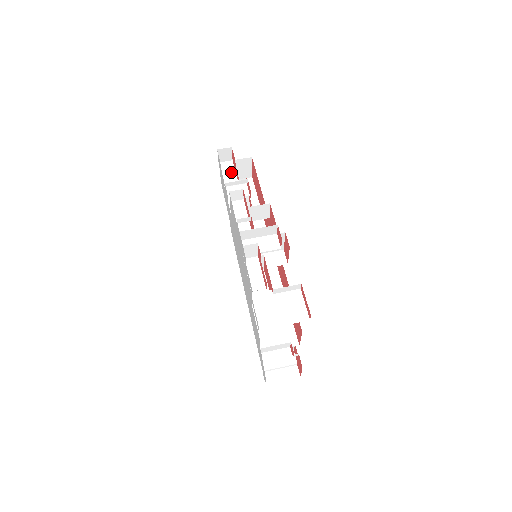
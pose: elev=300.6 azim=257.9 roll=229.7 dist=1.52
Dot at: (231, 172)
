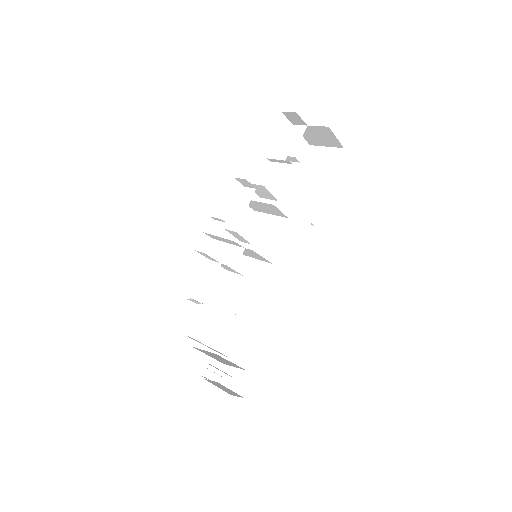
Dot at: (295, 142)
